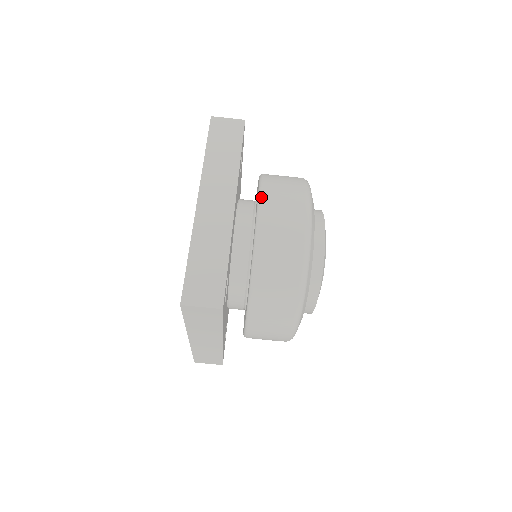
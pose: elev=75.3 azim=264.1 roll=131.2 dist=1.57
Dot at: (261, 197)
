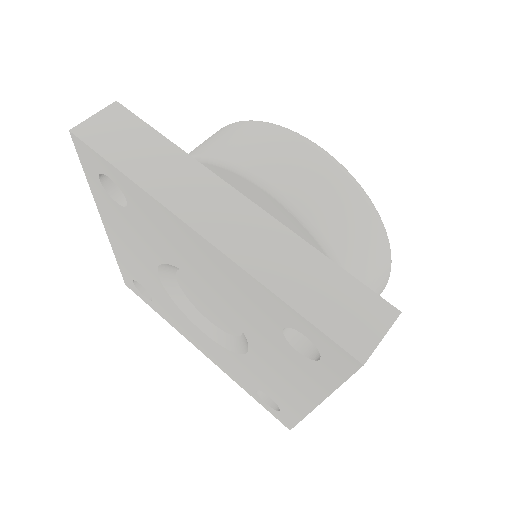
Dot at: occluded
